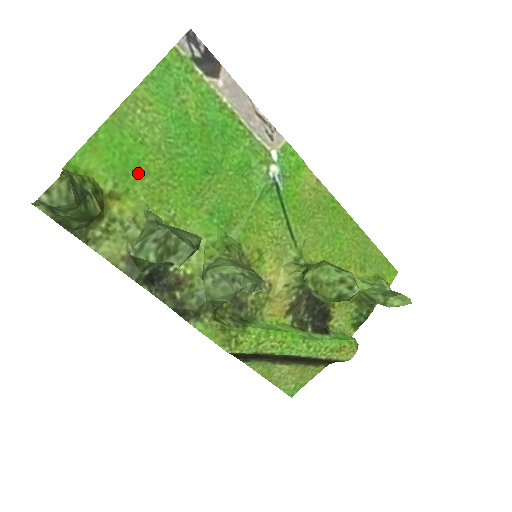
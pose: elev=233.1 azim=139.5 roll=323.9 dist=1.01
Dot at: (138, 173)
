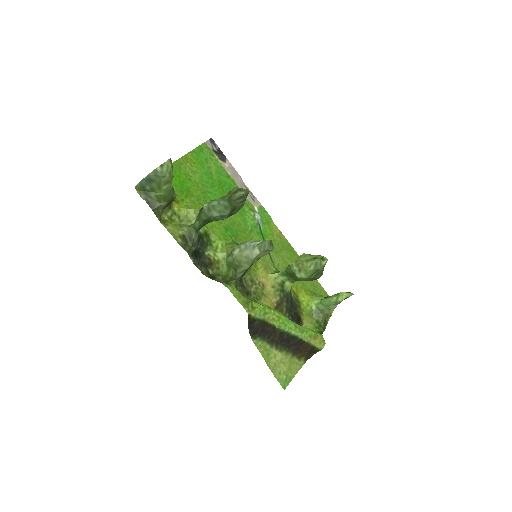
Dot at: (188, 193)
